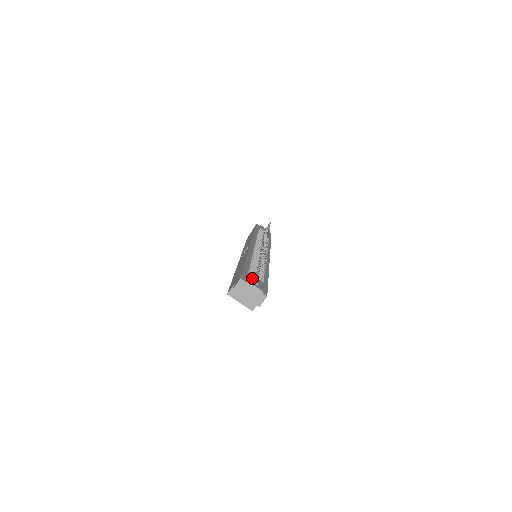
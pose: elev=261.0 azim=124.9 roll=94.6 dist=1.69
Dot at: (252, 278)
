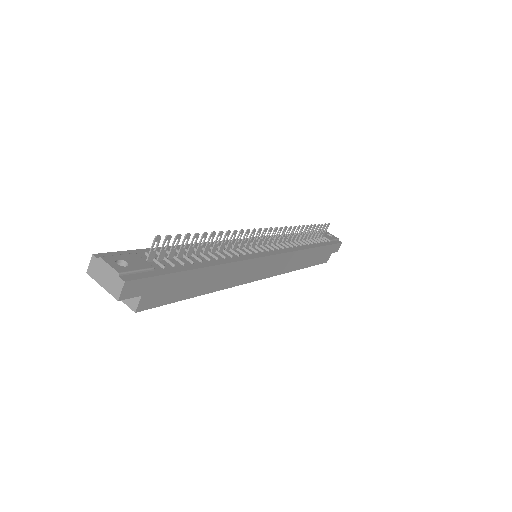
Dot at: (127, 258)
